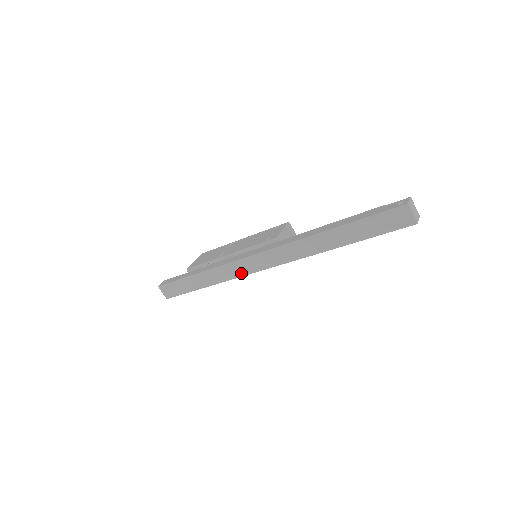
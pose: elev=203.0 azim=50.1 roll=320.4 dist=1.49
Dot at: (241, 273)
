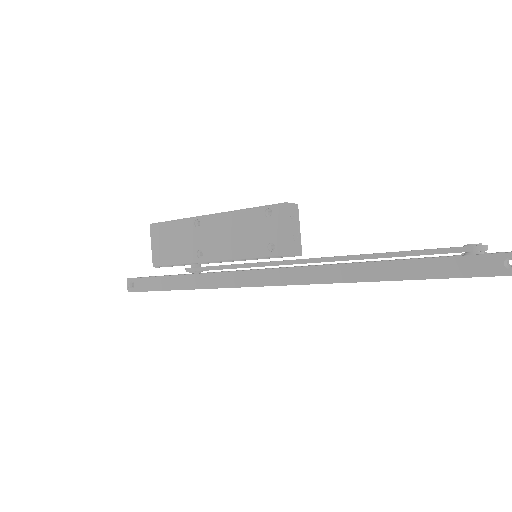
Dot at: occluded
